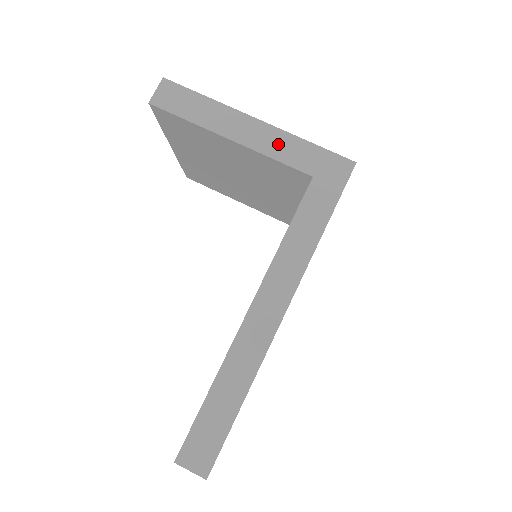
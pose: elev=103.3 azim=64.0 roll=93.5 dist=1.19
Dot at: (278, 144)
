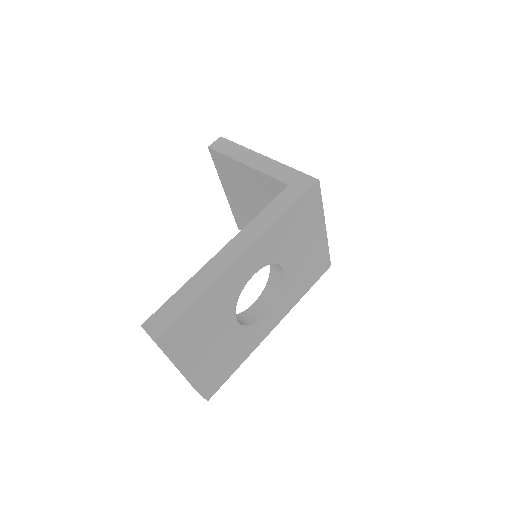
Dot at: (273, 168)
